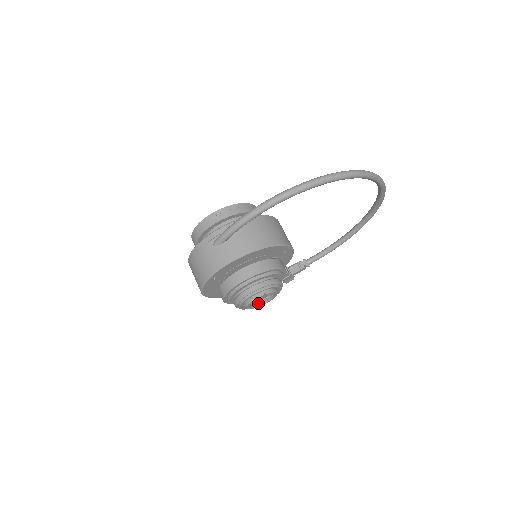
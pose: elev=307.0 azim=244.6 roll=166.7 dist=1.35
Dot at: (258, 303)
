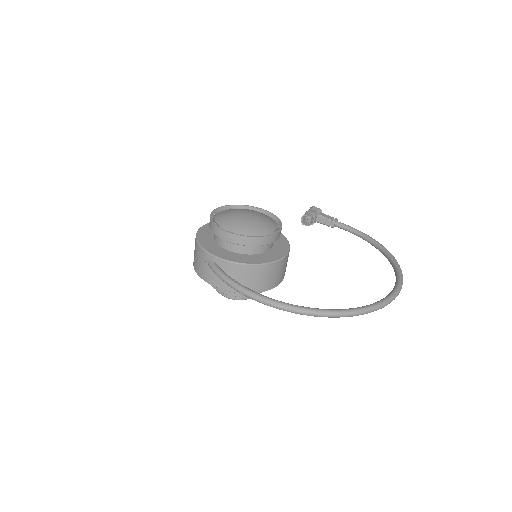
Dot at: occluded
